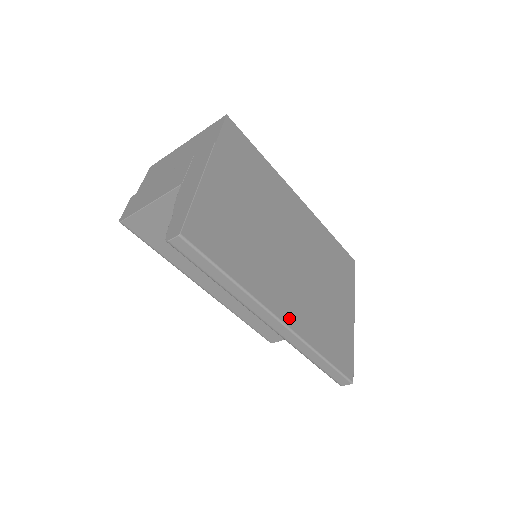
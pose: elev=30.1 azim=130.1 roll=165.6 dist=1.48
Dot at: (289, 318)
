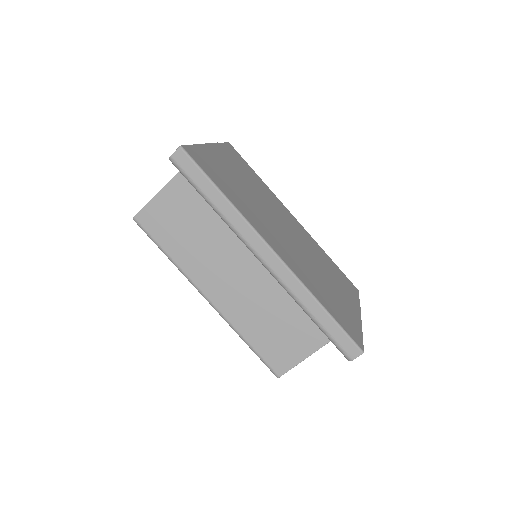
Dot at: (283, 257)
